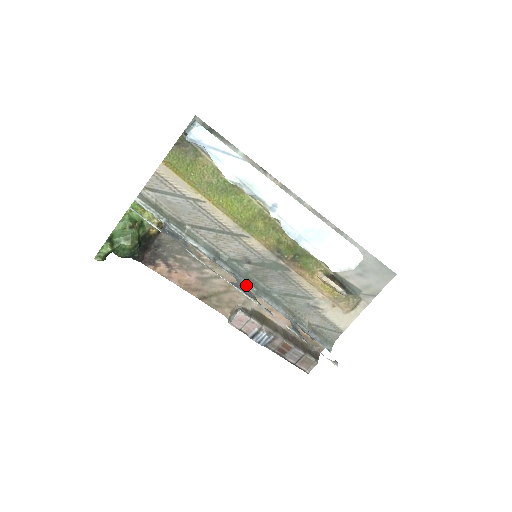
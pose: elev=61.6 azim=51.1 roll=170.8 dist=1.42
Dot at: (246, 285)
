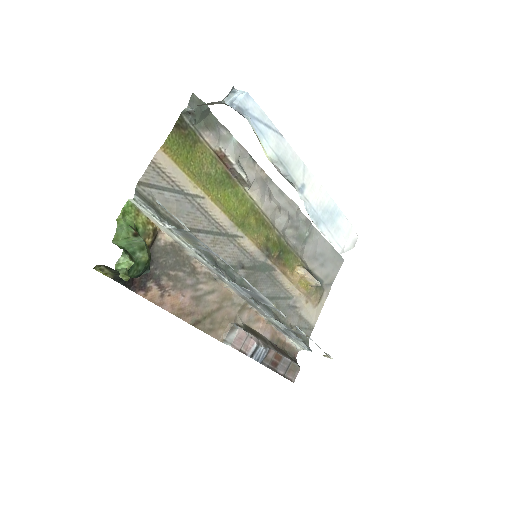
Dot at: (246, 293)
